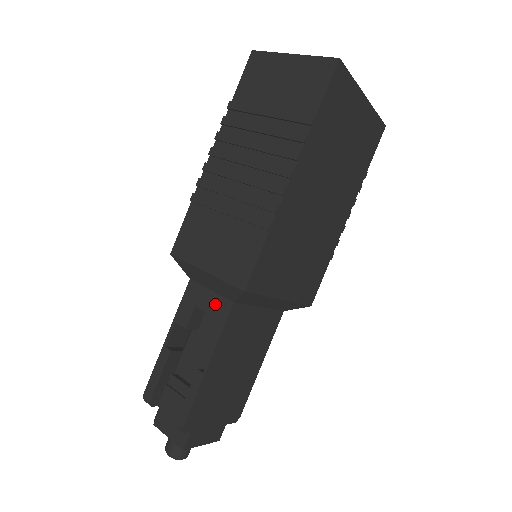
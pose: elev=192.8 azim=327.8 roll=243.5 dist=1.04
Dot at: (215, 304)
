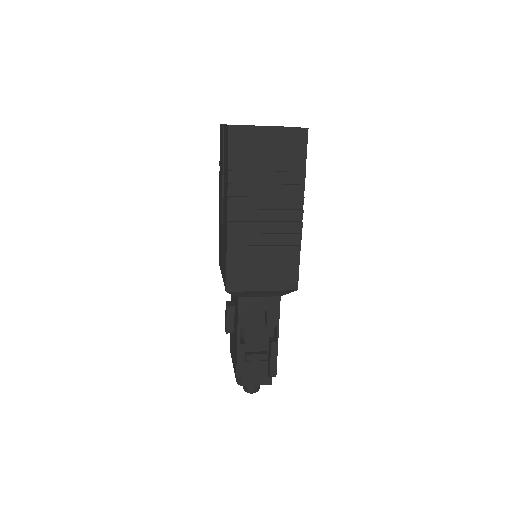
Dot at: (267, 303)
